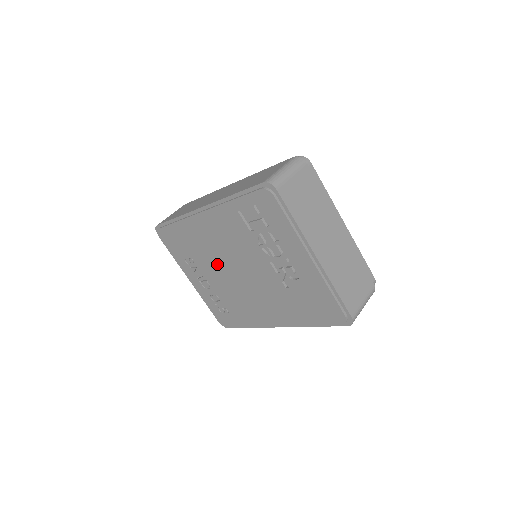
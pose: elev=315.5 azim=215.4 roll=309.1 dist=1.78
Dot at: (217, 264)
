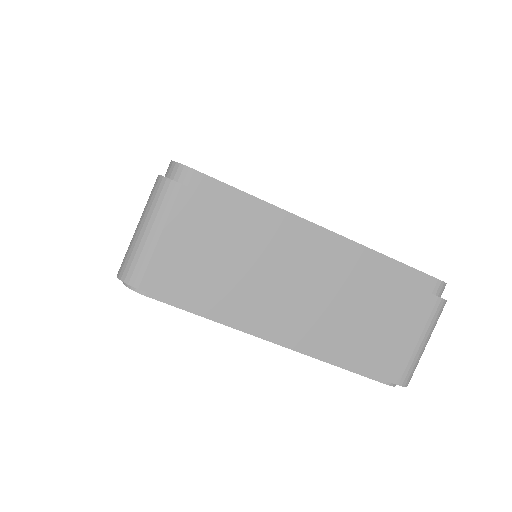
Dot at: occluded
